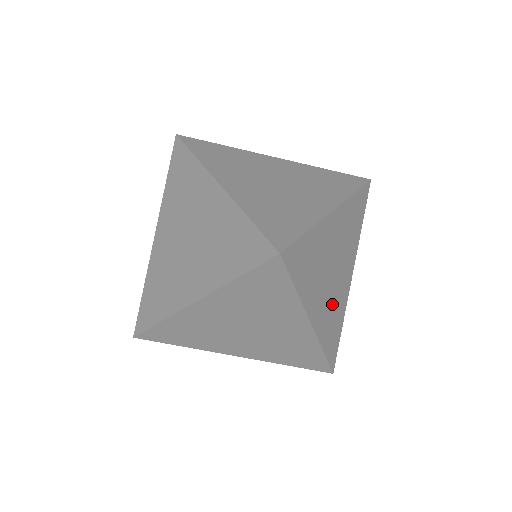
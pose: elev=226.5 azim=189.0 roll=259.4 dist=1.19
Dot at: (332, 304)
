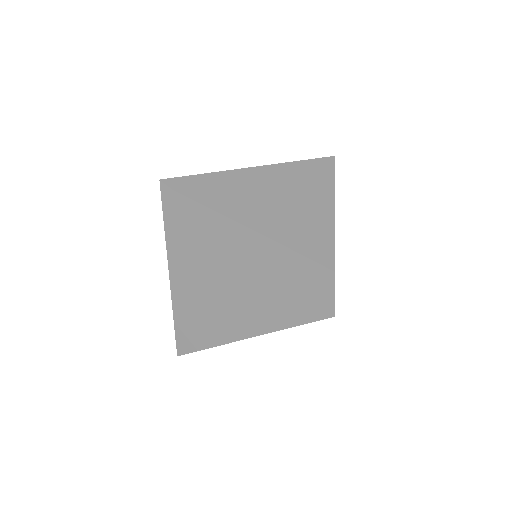
Dot at: (290, 240)
